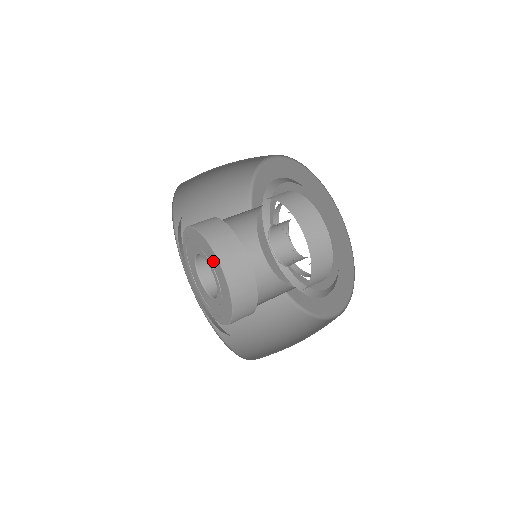
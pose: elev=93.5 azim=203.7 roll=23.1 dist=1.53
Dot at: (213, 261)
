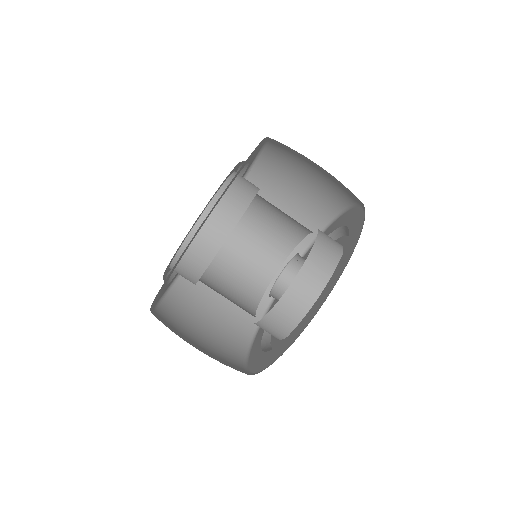
Dot at: occluded
